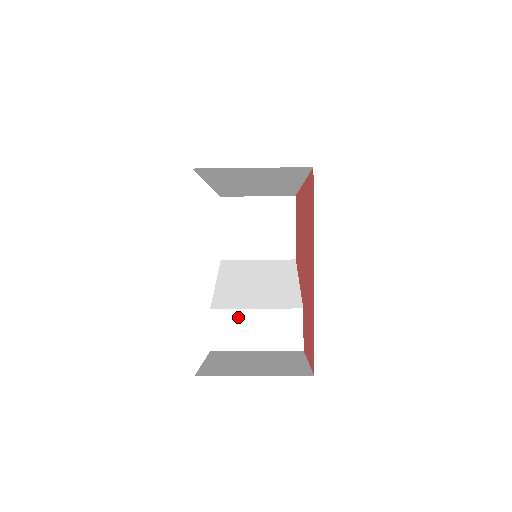
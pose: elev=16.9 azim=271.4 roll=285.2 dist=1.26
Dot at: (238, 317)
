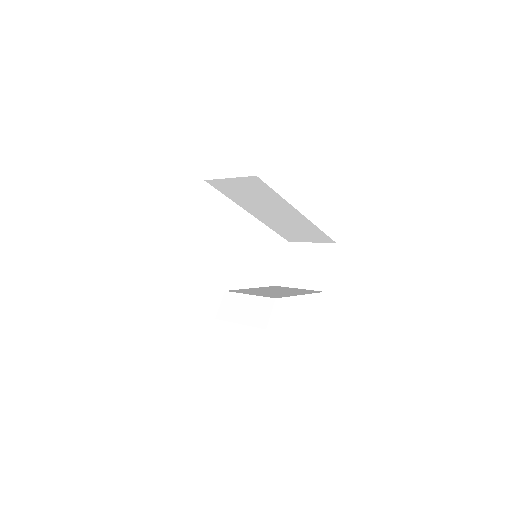
Dot at: (237, 299)
